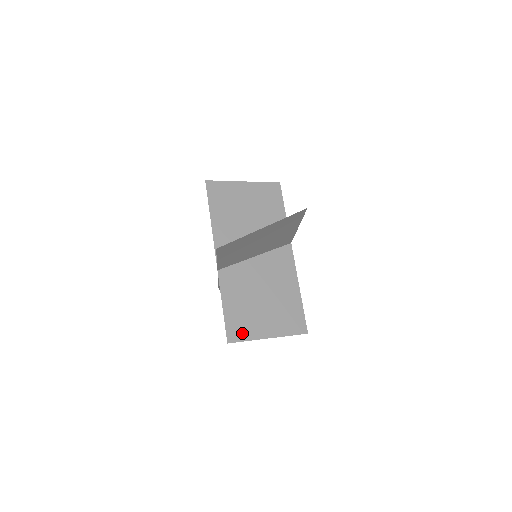
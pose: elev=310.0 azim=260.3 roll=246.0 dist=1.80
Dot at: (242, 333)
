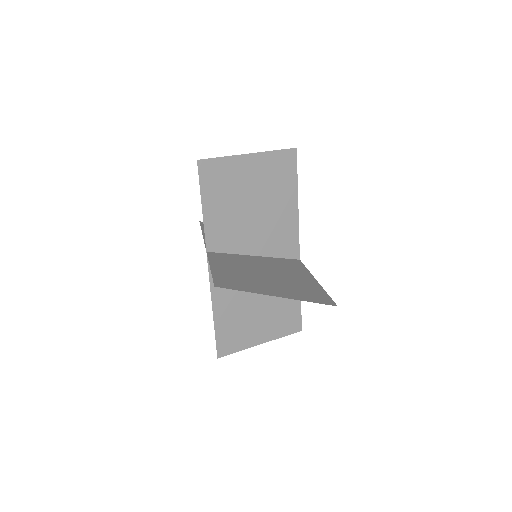
Dot at: (237, 286)
